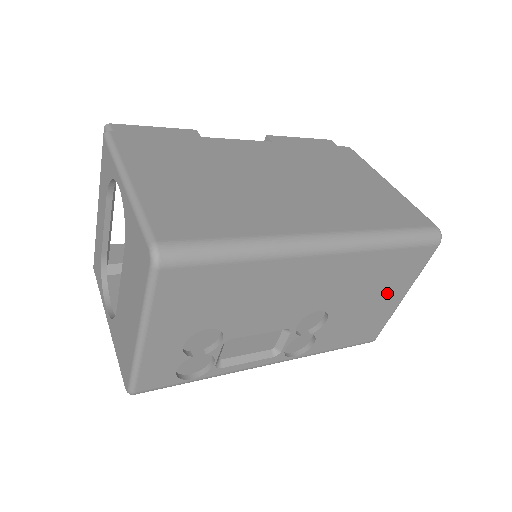
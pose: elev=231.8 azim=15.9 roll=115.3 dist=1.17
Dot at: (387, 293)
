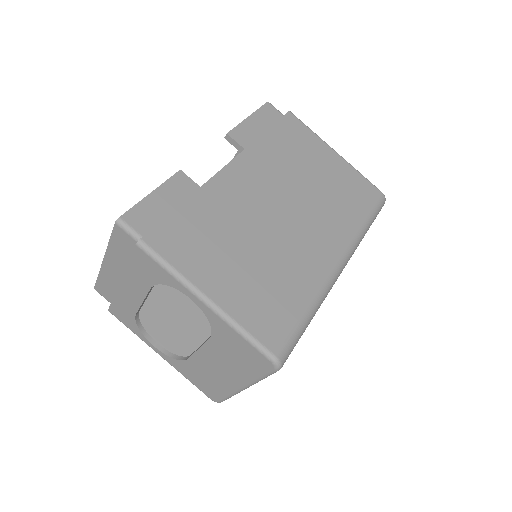
Dot at: occluded
